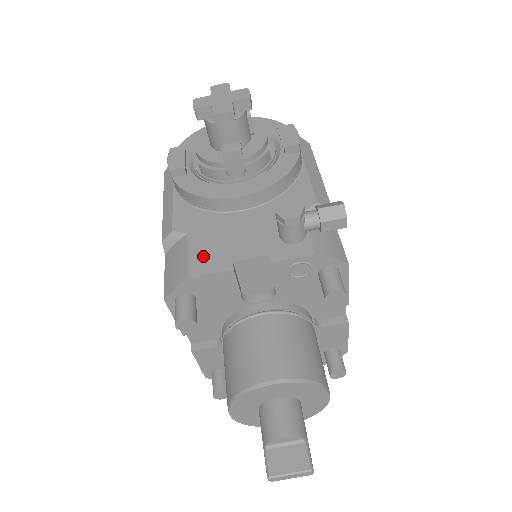
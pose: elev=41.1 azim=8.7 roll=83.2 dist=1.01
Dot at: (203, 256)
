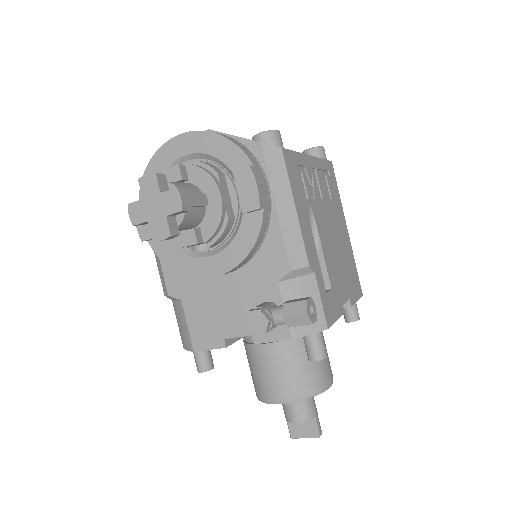
Dot at: (199, 329)
